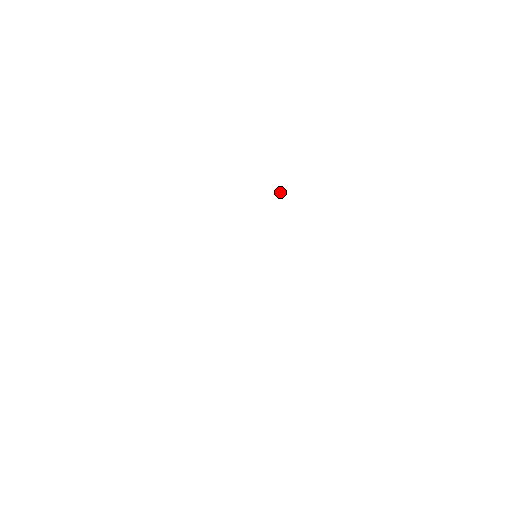
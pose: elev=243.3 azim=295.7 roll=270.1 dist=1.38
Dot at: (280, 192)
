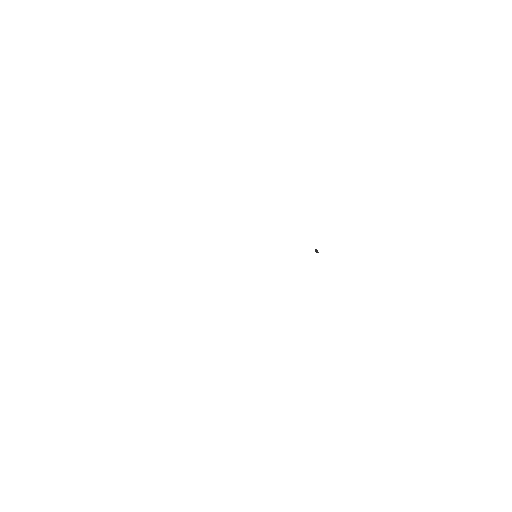
Dot at: (317, 251)
